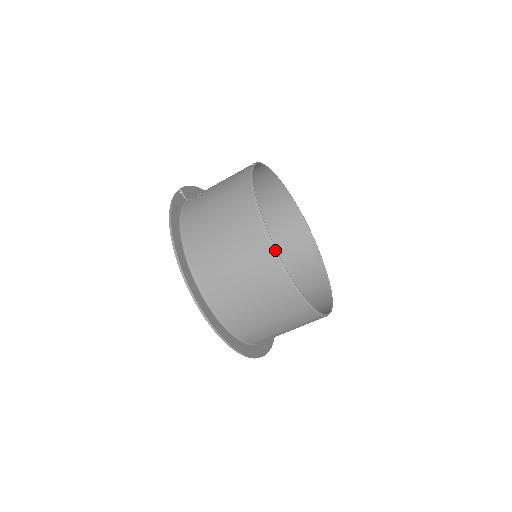
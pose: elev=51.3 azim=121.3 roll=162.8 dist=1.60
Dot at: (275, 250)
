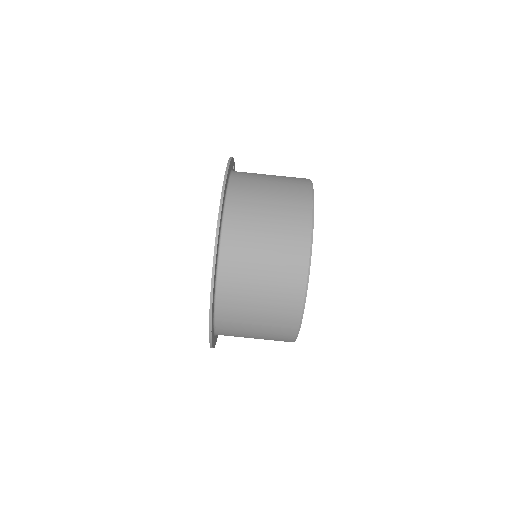
Dot at: occluded
